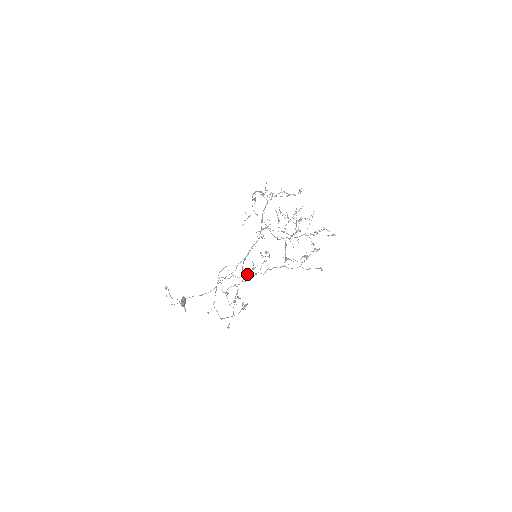
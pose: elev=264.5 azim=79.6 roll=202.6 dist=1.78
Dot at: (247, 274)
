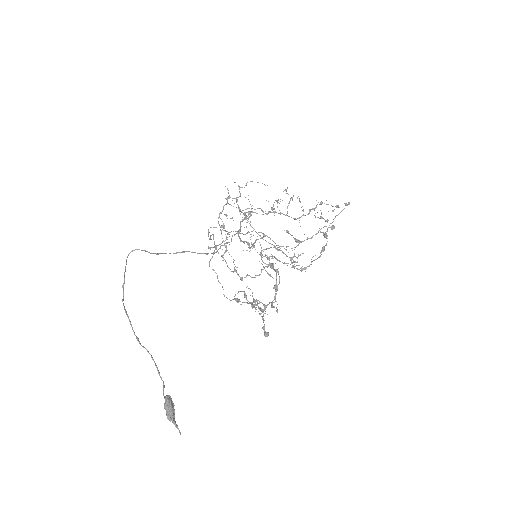
Dot at: occluded
